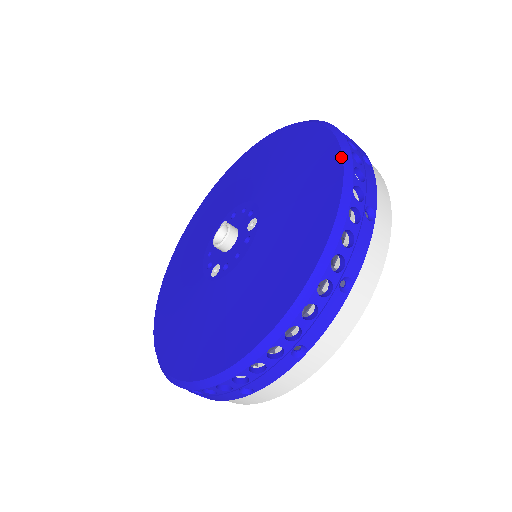
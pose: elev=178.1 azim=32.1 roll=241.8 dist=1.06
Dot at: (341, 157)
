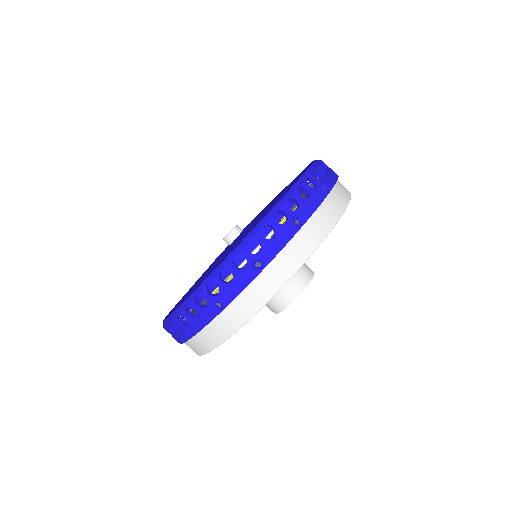
Dot at: (228, 255)
